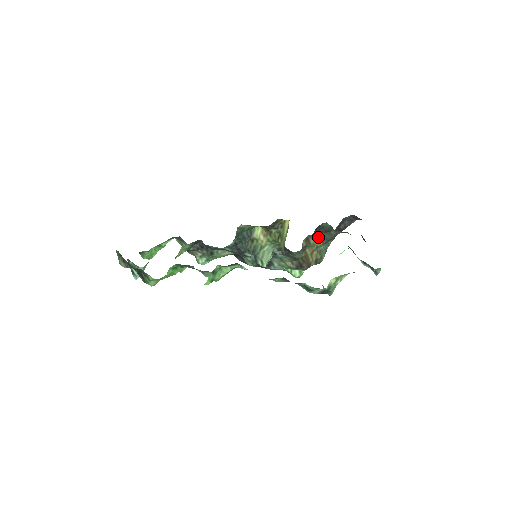
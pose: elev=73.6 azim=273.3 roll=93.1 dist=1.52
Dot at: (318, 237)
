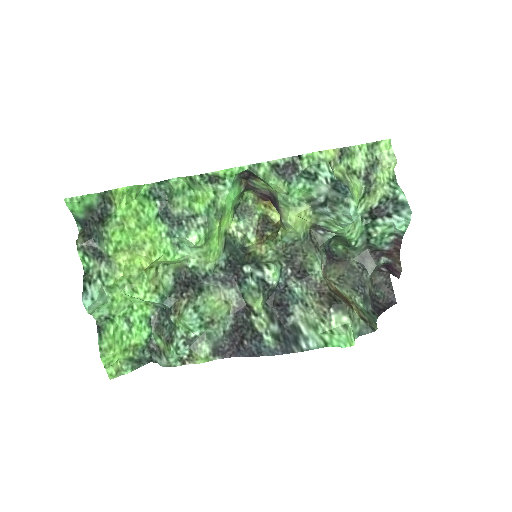
Dot at: (343, 285)
